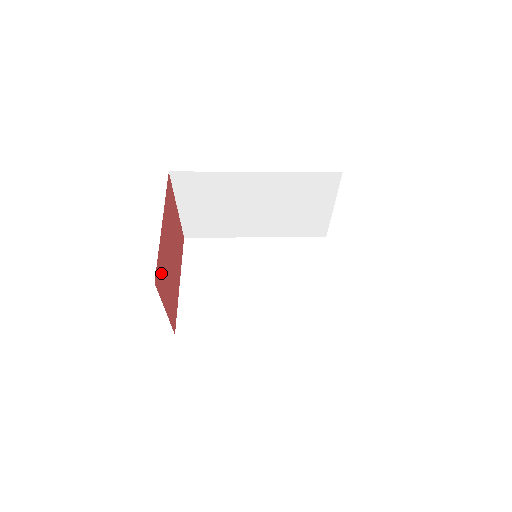
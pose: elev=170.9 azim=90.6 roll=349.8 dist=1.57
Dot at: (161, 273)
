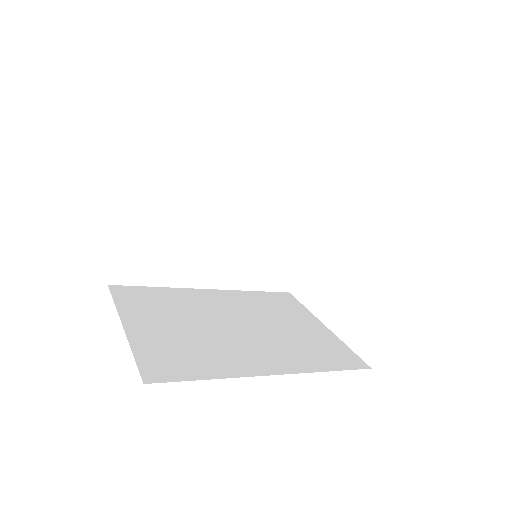
Dot at: occluded
